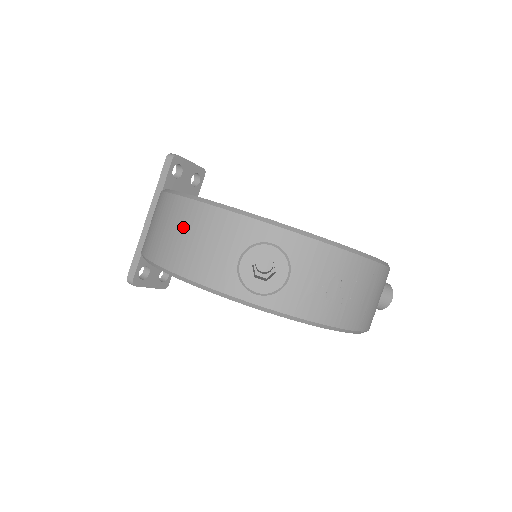
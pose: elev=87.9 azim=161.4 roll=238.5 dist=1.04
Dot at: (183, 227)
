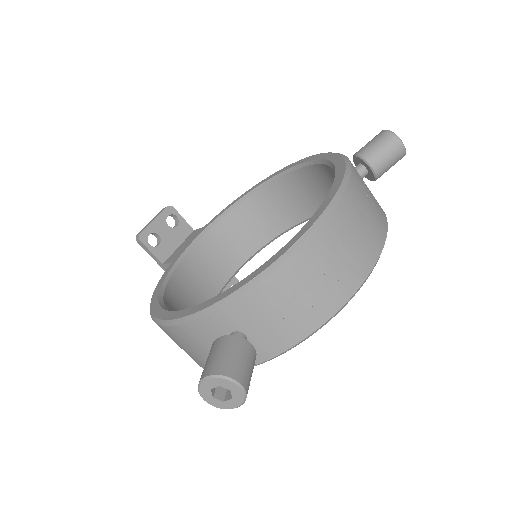
Dot at: (177, 343)
